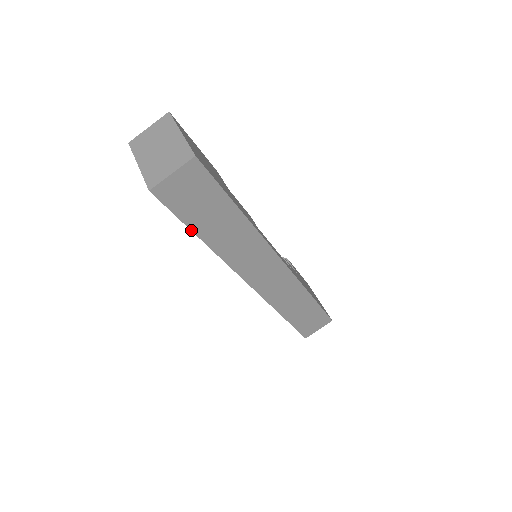
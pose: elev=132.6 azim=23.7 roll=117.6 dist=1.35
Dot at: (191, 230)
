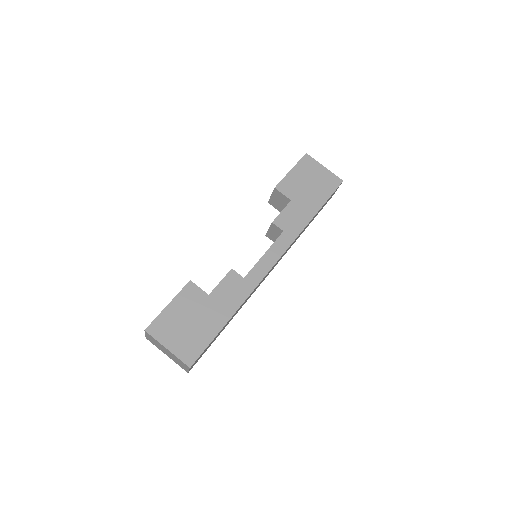
Dot at: occluded
